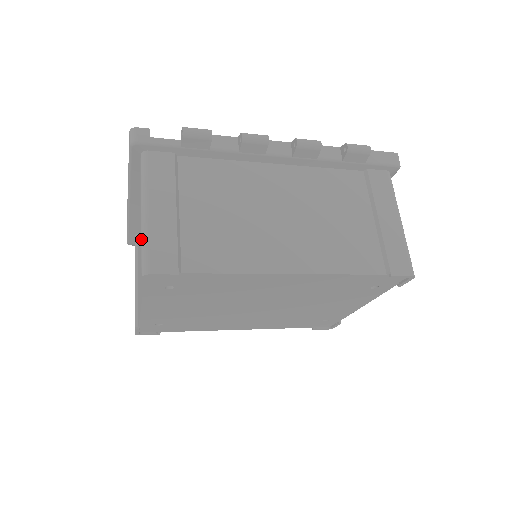
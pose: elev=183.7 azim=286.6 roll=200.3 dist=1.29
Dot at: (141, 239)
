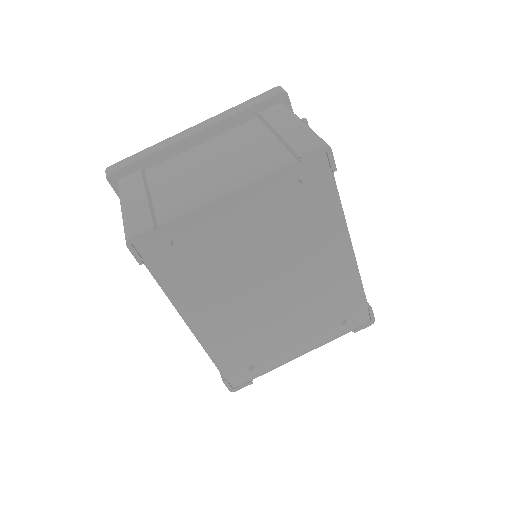
Dot at: (310, 131)
